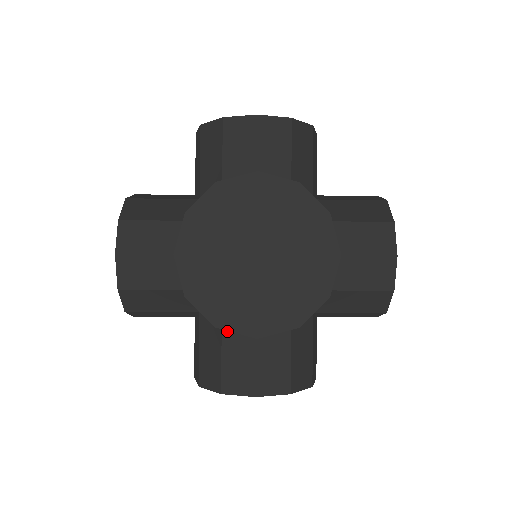
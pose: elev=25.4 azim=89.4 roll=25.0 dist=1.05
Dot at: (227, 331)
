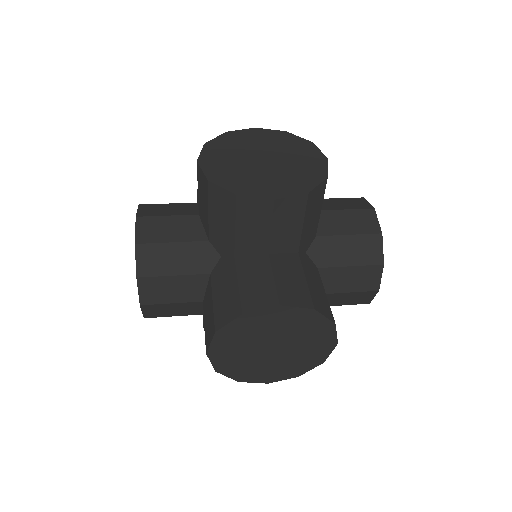
Dot at: occluded
